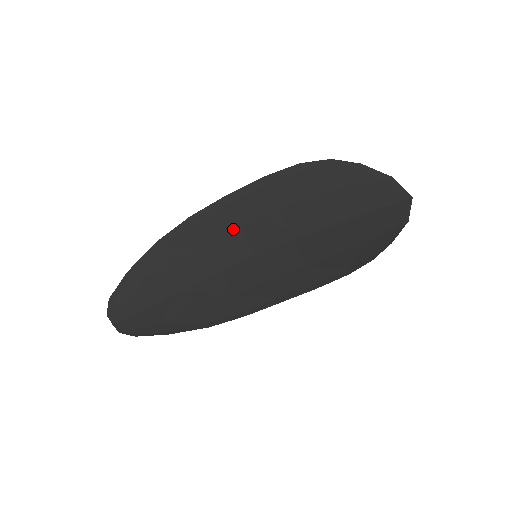
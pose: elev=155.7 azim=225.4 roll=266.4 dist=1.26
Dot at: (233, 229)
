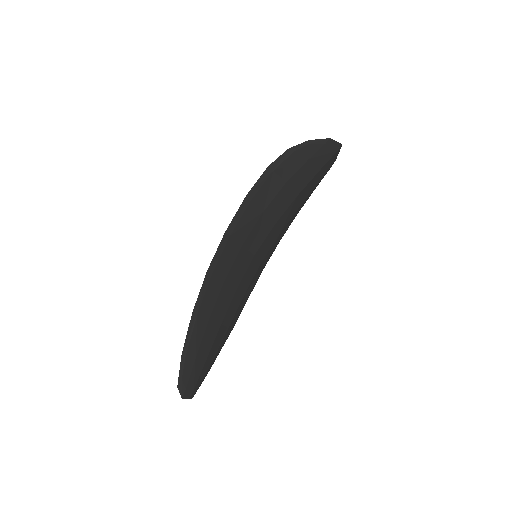
Dot at: (238, 251)
